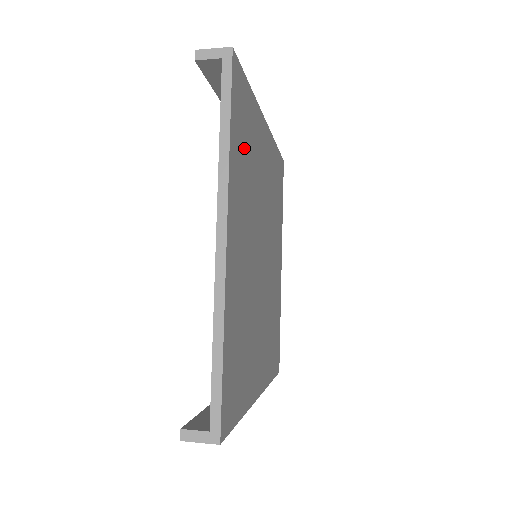
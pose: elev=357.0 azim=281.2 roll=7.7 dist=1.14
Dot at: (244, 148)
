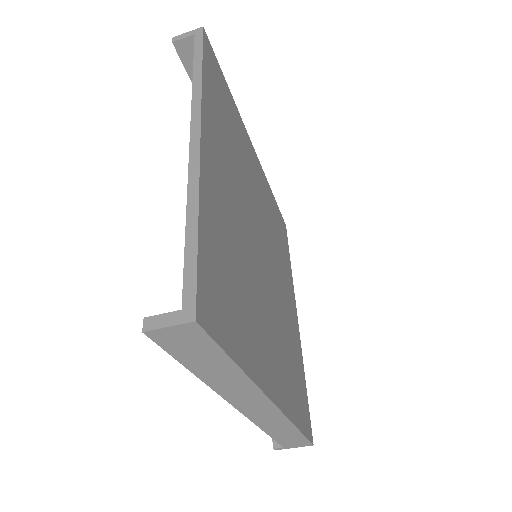
Dot at: (224, 114)
